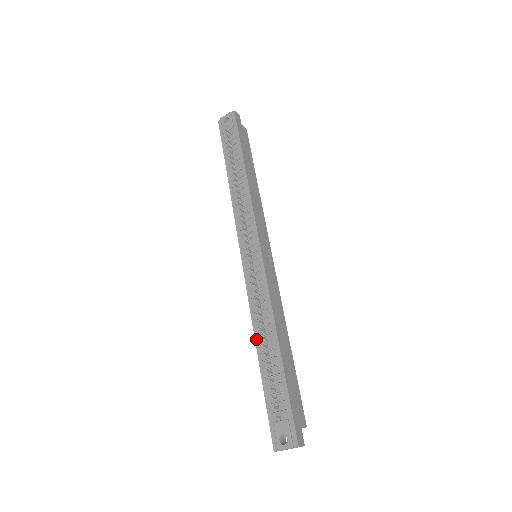
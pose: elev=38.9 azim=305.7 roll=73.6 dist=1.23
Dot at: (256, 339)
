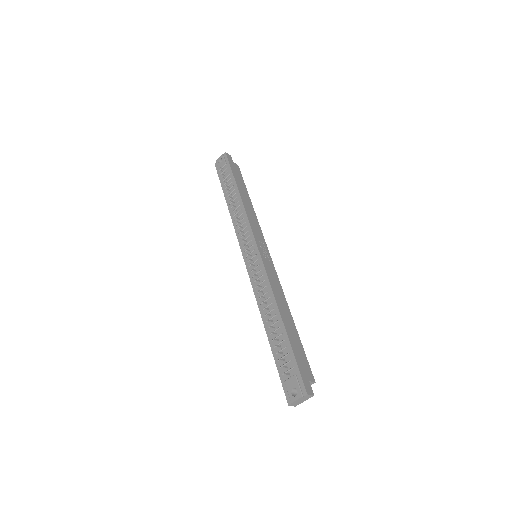
Dot at: (263, 319)
